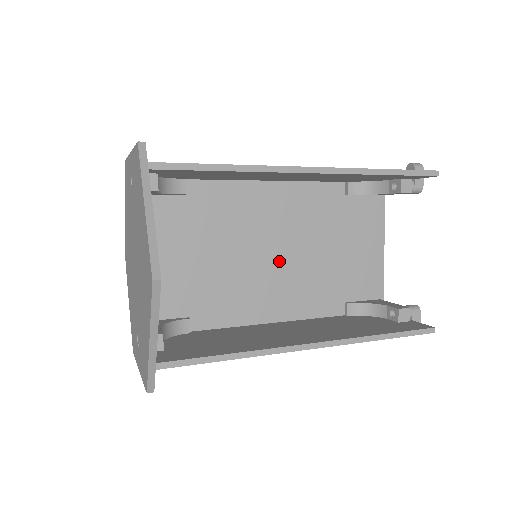
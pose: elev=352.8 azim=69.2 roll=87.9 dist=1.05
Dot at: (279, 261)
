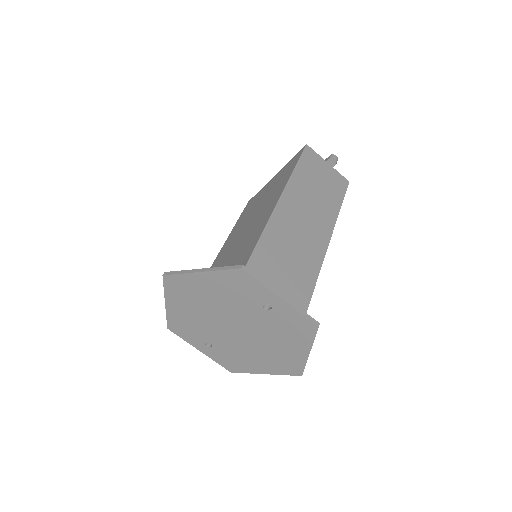
Dot at: occluded
